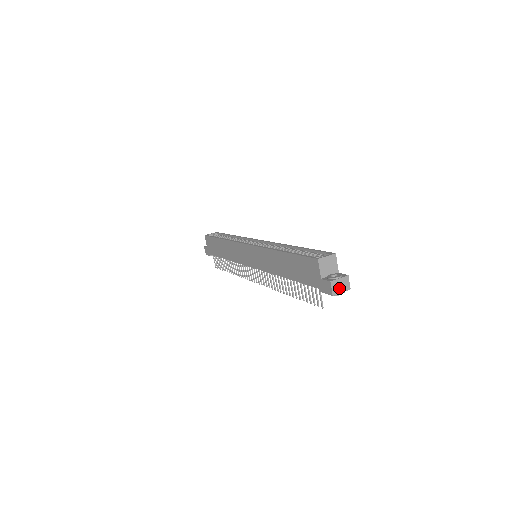
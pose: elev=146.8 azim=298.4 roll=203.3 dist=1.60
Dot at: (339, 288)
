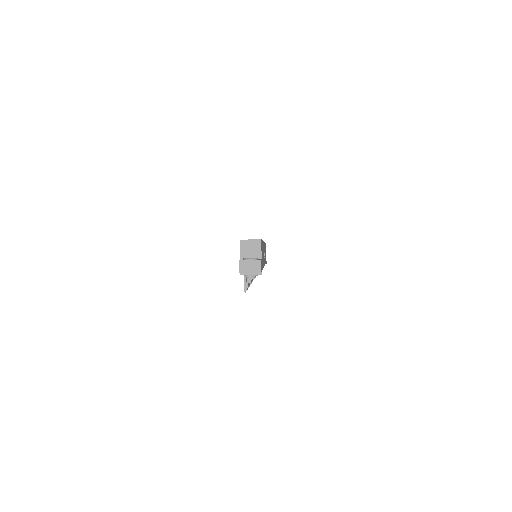
Dot at: (248, 269)
